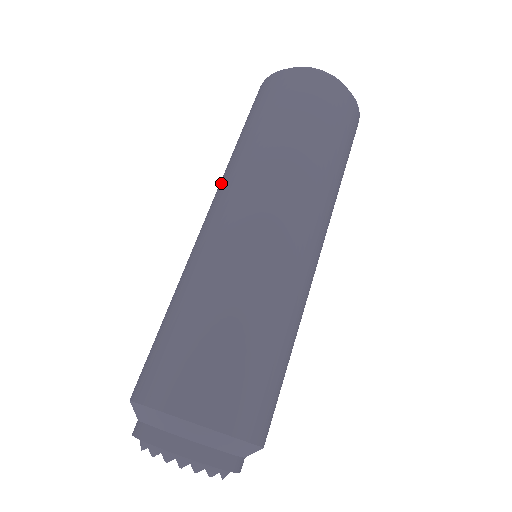
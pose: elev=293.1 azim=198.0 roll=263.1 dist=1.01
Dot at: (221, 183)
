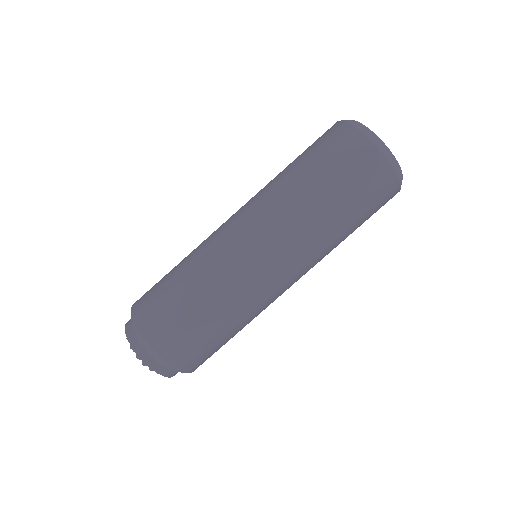
Dot at: (260, 199)
